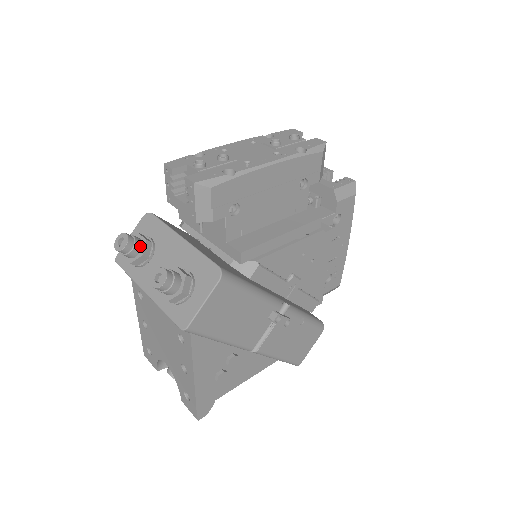
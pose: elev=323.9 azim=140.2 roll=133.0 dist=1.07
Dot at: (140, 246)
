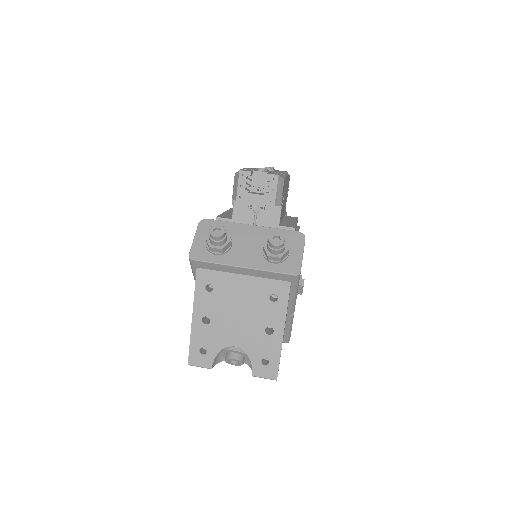
Dot at: (226, 235)
